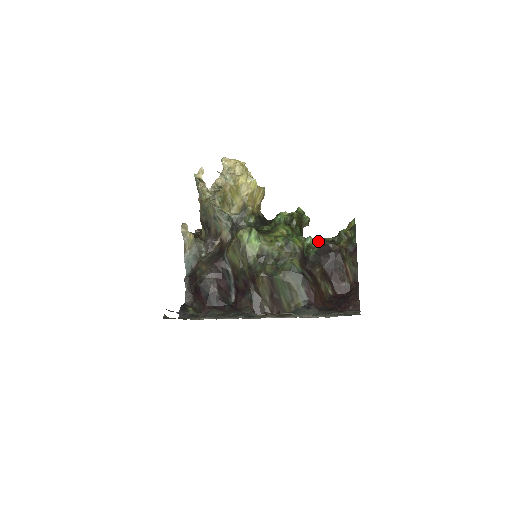
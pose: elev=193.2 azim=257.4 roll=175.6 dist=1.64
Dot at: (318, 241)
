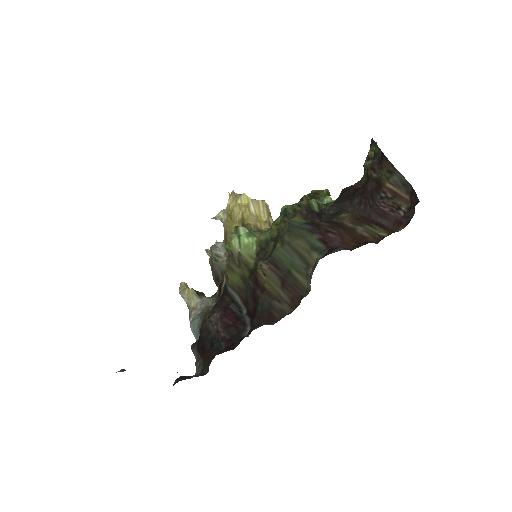
Dot at: occluded
